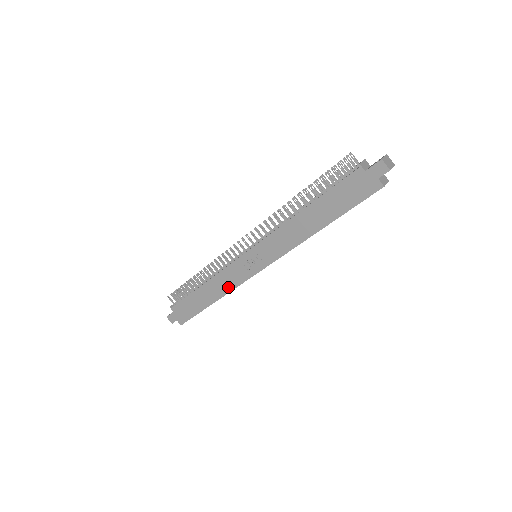
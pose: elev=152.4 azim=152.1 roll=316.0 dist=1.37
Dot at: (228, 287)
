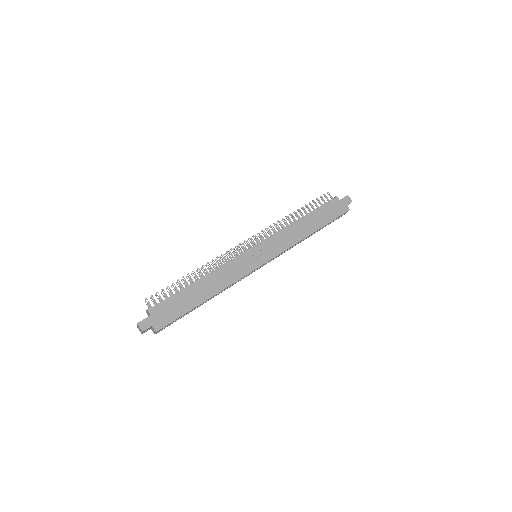
Dot at: (229, 280)
